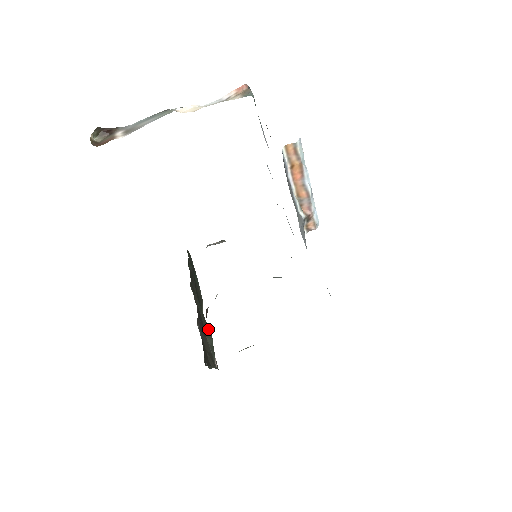
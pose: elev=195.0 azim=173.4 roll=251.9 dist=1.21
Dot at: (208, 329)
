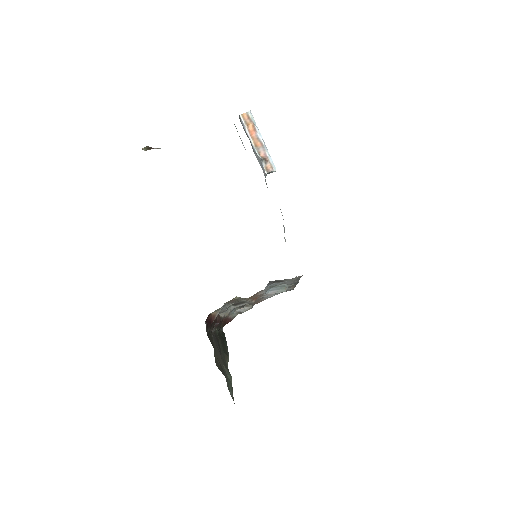
Dot at: occluded
